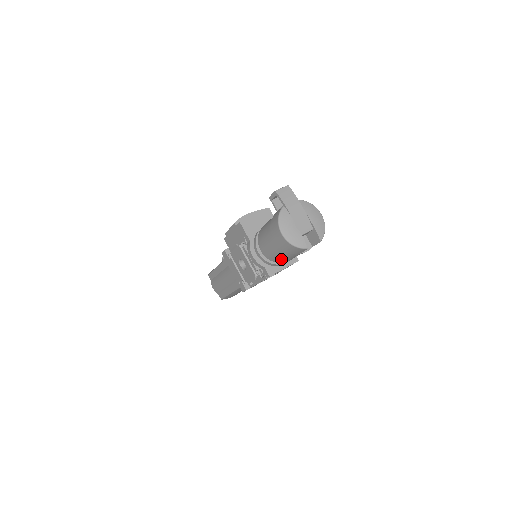
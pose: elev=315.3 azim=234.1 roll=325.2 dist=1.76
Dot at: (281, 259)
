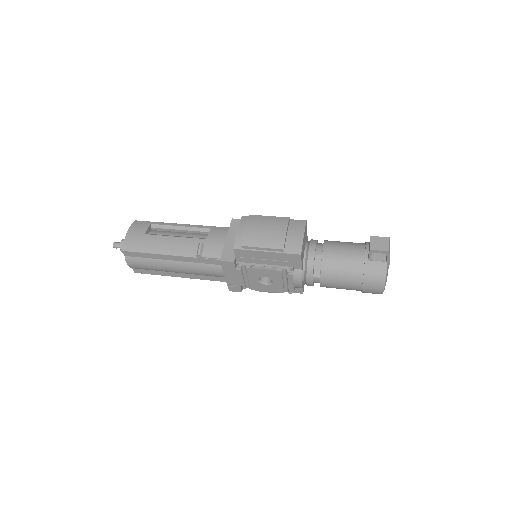
Dot at: occluded
